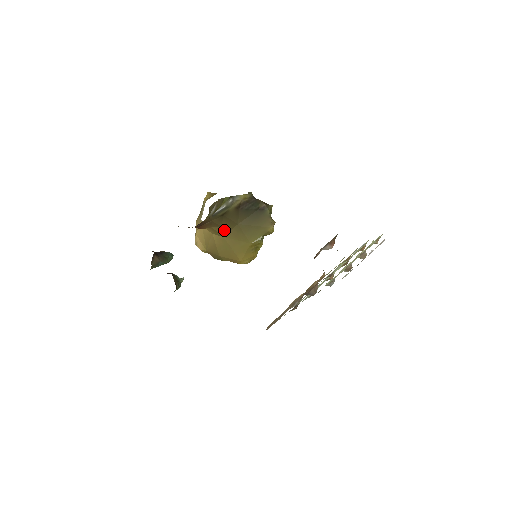
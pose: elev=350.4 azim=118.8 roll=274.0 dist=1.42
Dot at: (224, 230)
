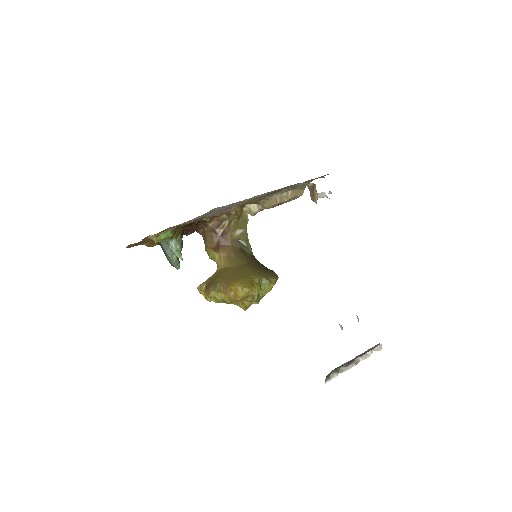
Dot at: (235, 262)
